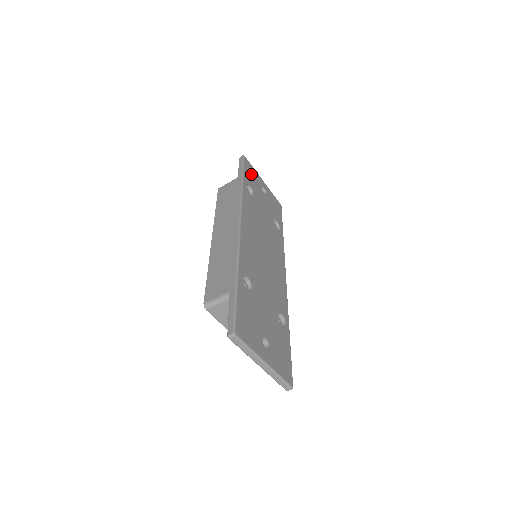
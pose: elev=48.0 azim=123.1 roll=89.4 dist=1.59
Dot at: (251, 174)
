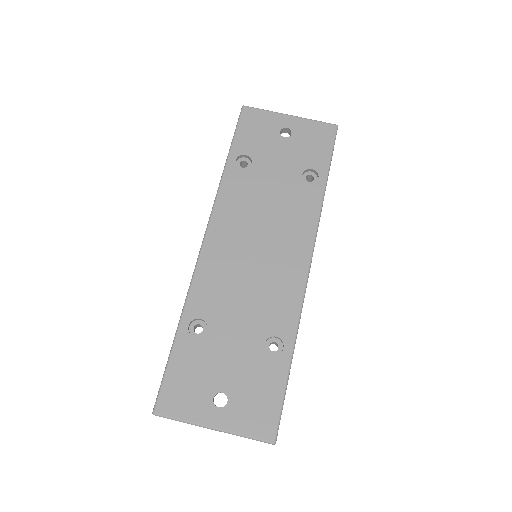
Dot at: (254, 128)
